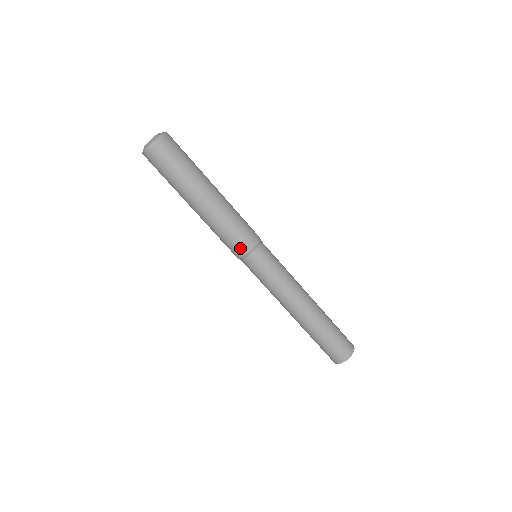
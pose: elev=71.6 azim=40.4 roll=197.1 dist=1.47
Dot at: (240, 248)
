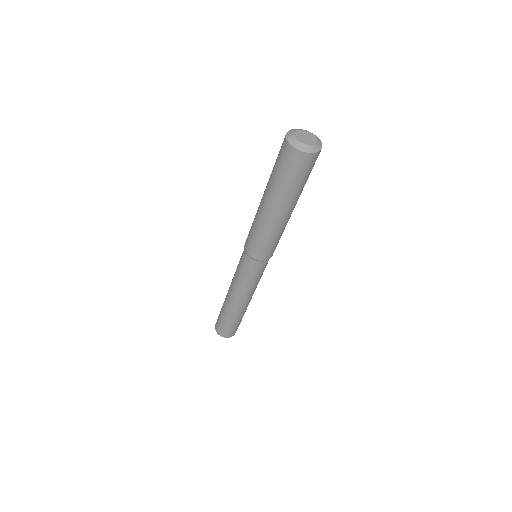
Dot at: (263, 255)
